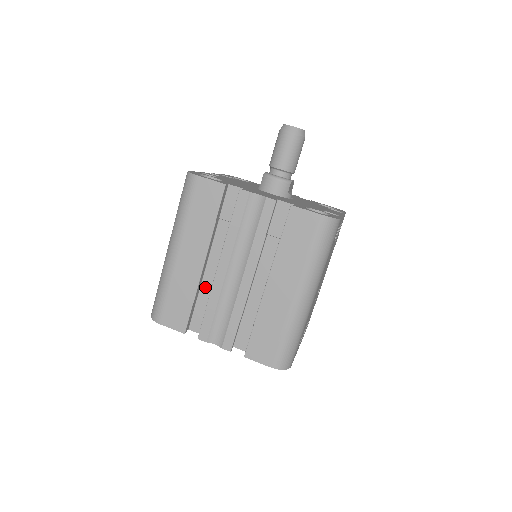
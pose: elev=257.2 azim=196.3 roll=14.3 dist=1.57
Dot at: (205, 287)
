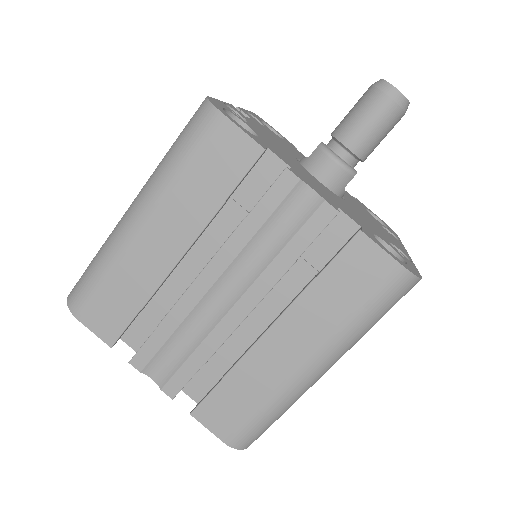
Dot at: (167, 290)
